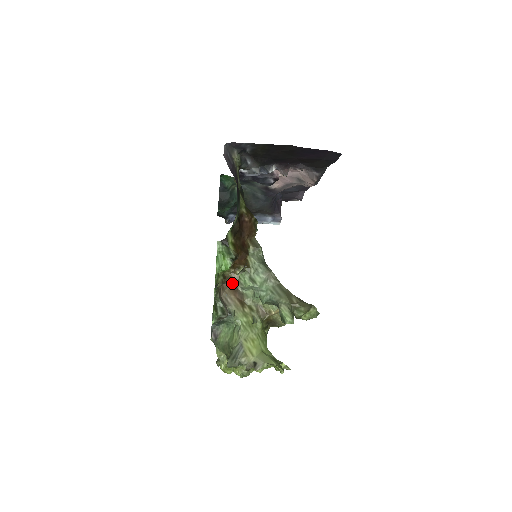
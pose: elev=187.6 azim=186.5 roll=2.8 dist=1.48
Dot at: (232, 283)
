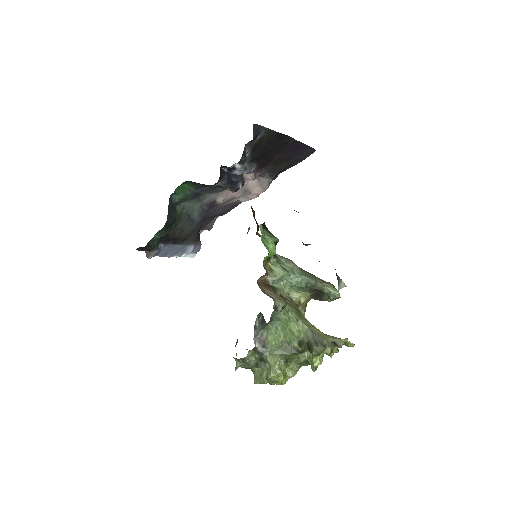
Dot at: (262, 279)
